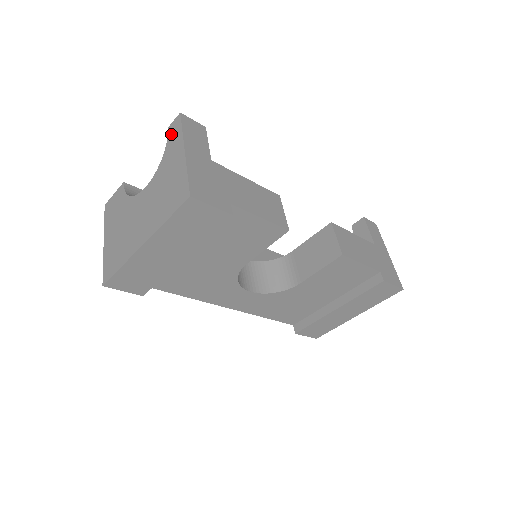
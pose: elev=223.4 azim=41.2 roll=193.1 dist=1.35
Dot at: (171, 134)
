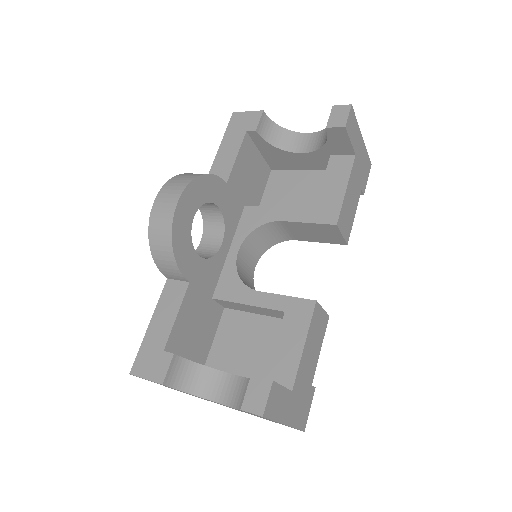
Dot at: occluded
